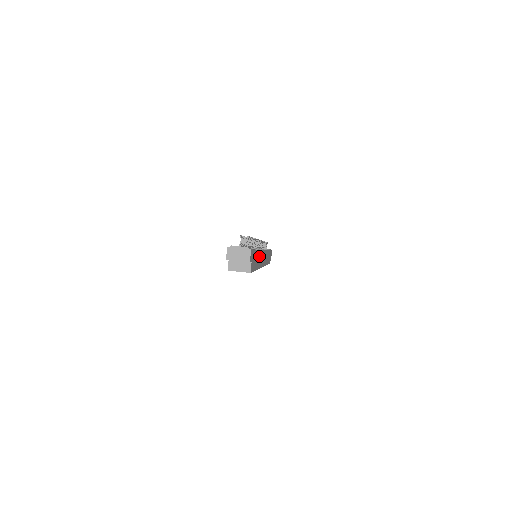
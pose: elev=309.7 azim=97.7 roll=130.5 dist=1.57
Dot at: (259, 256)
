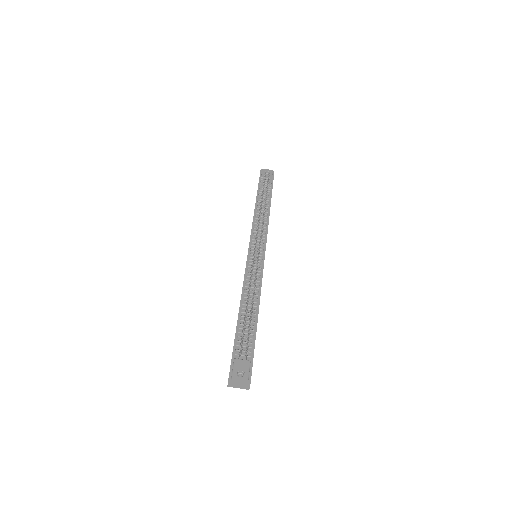
Dot at: occluded
